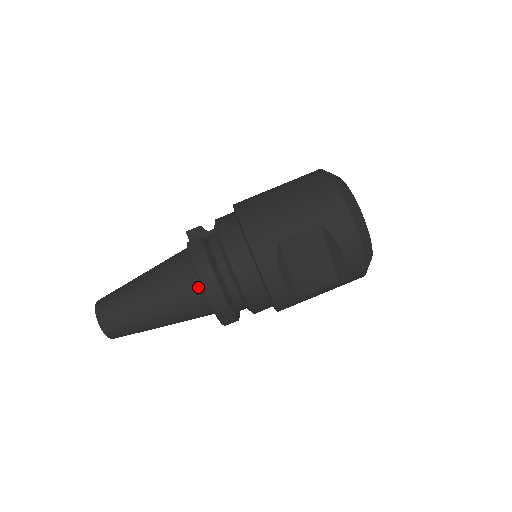
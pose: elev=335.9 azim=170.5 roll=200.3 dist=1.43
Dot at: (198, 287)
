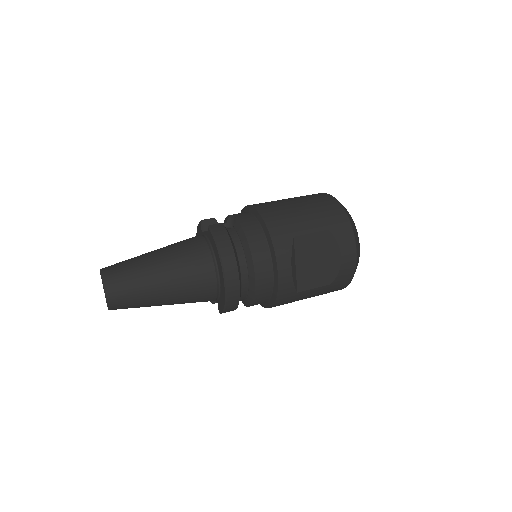
Dot at: (213, 267)
